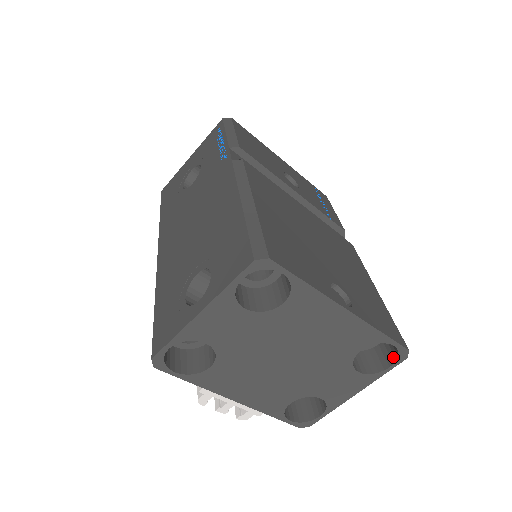
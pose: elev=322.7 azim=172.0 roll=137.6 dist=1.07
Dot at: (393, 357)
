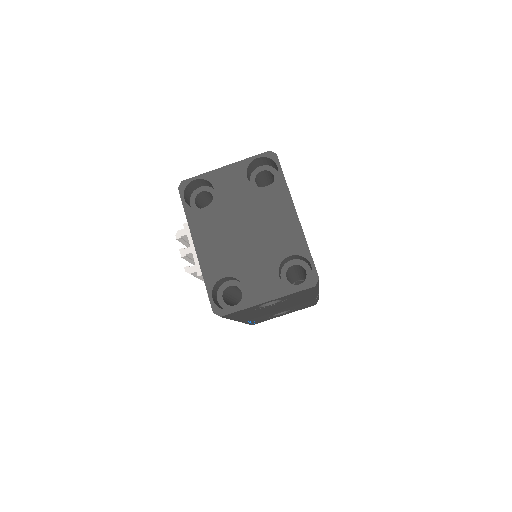
Dot at: (307, 284)
